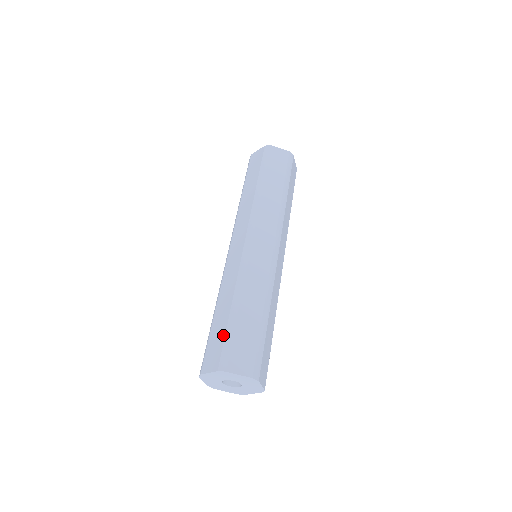
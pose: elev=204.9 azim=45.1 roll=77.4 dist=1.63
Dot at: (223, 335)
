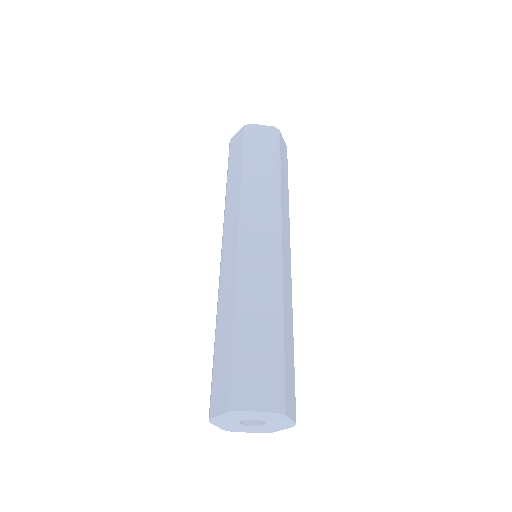
Dot at: (273, 362)
